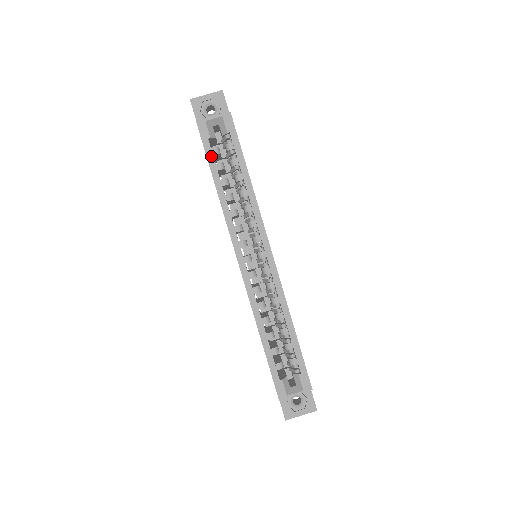
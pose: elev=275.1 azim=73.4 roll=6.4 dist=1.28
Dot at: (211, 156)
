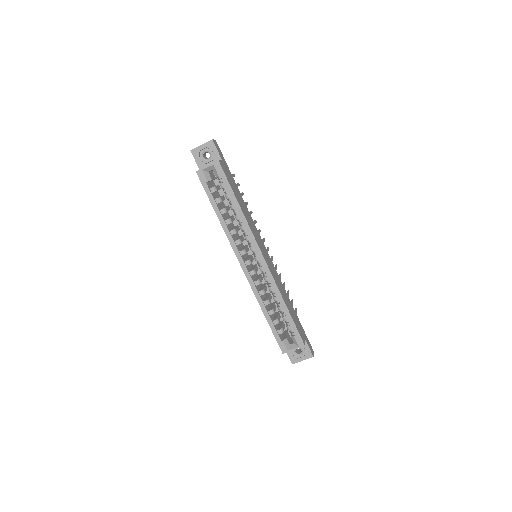
Dot at: (210, 195)
